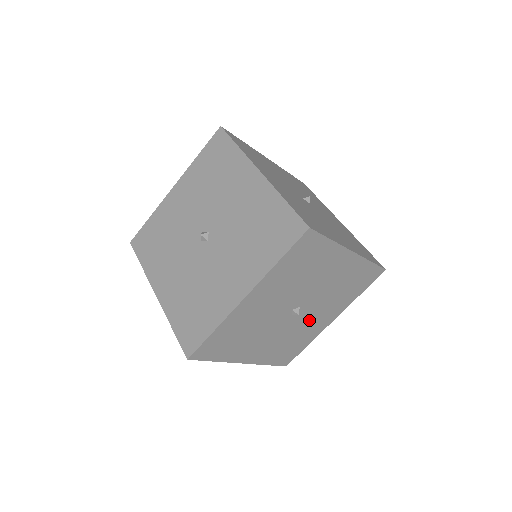
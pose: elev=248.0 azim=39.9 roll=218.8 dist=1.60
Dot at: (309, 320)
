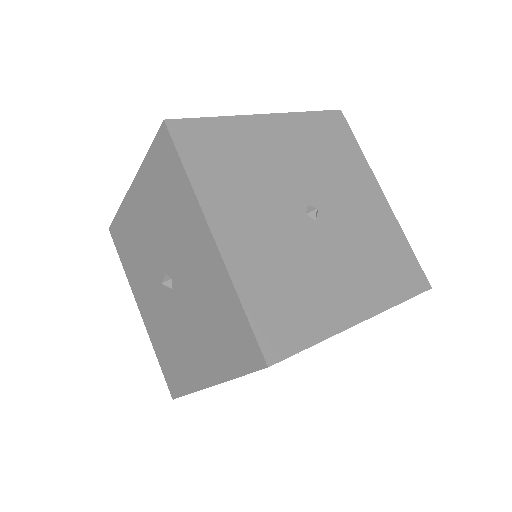
Dot at: occluded
